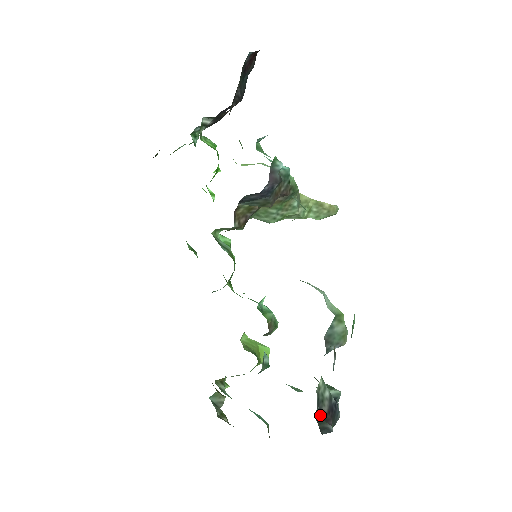
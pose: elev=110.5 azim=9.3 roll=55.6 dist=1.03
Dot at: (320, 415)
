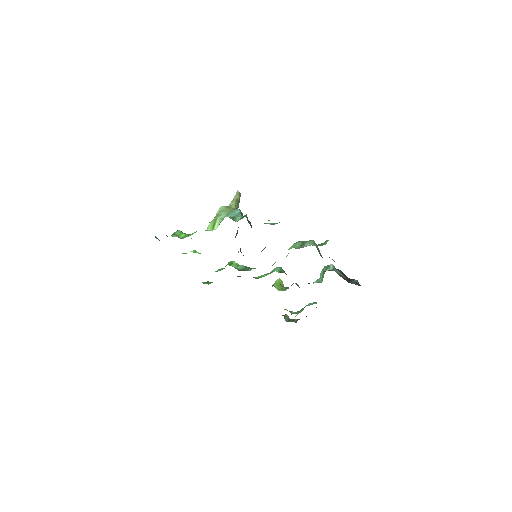
Dot at: (347, 281)
